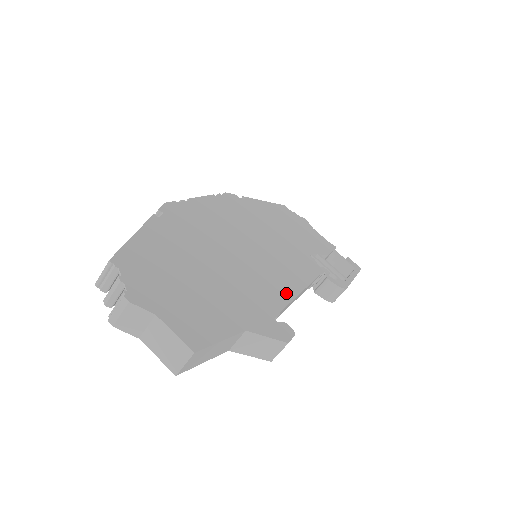
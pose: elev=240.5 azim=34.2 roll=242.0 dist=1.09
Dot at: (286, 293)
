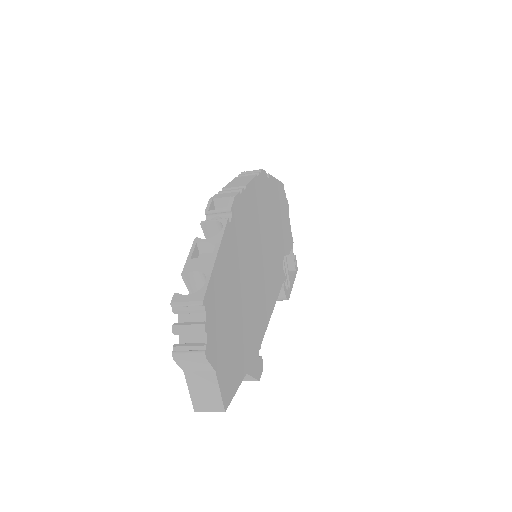
Dot at: (267, 316)
